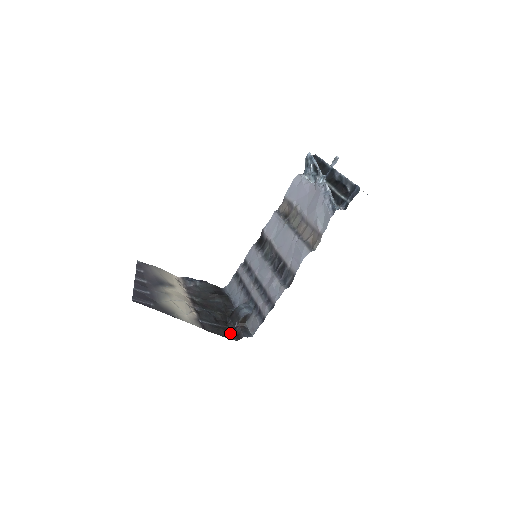
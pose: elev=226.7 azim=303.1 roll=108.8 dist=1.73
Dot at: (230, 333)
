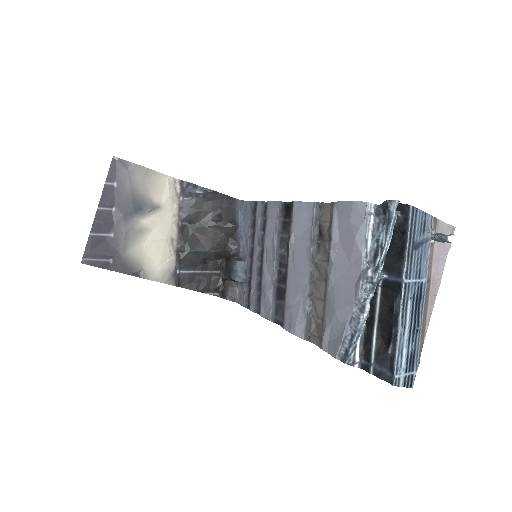
Dot at: (215, 285)
